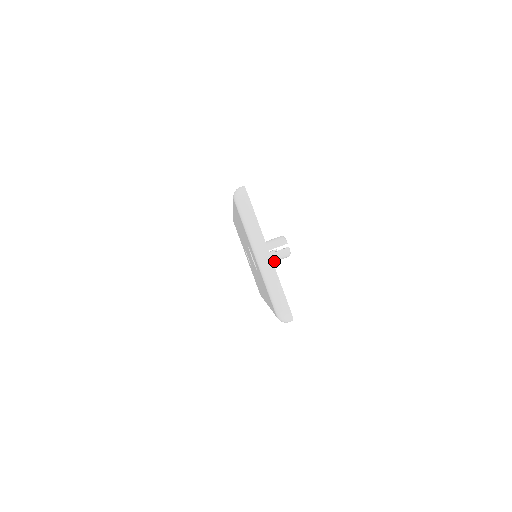
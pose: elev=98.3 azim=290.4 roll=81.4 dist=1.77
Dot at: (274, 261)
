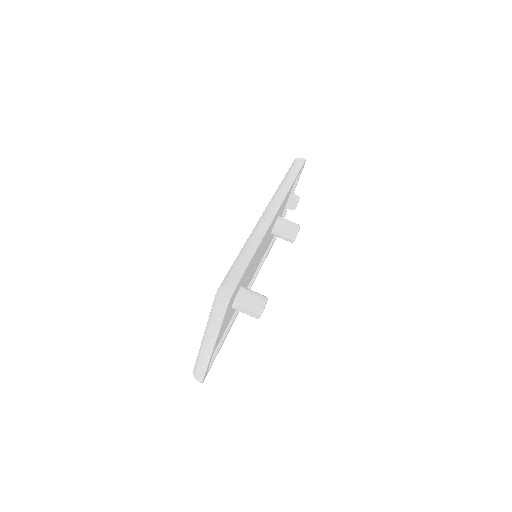
Dot at: occluded
